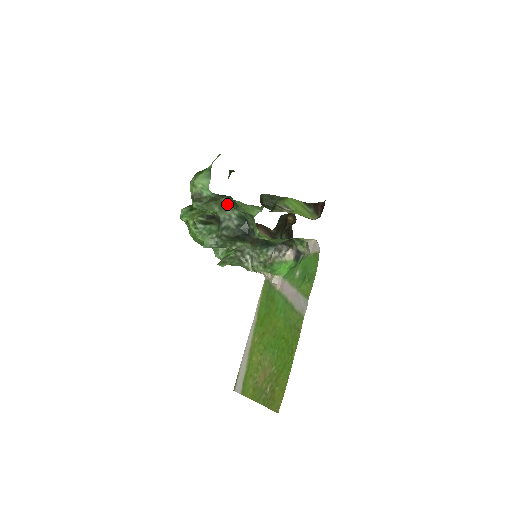
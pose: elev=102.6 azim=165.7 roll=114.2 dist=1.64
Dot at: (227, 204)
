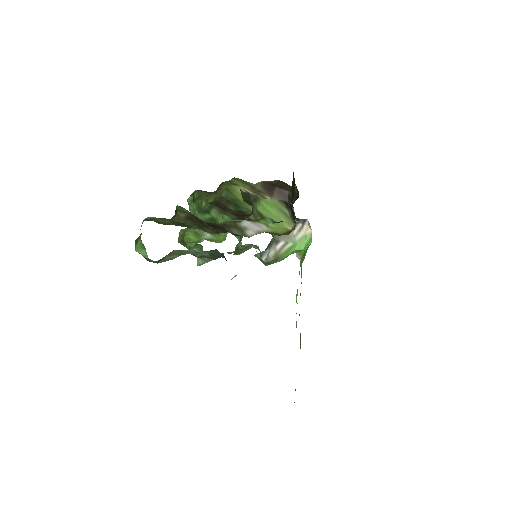
Dot at: (183, 250)
